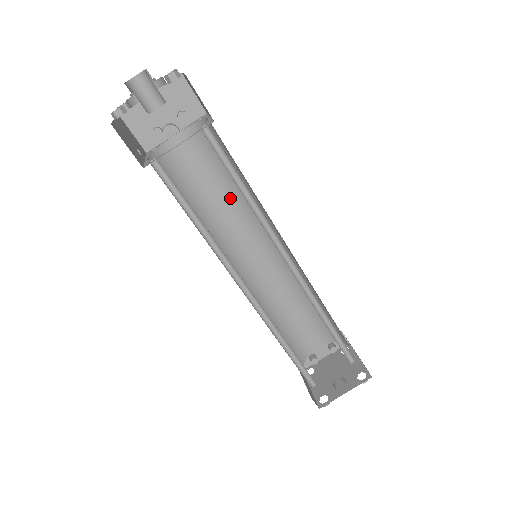
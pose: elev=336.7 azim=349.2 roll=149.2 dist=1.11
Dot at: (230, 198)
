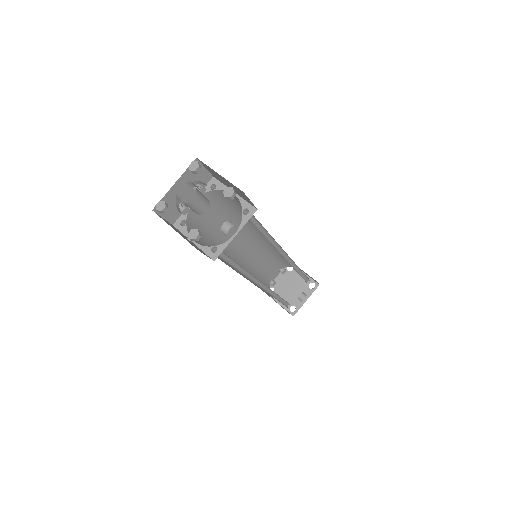
Dot at: occluded
